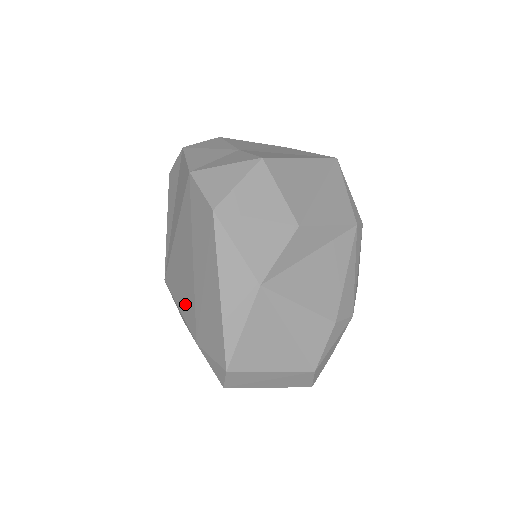
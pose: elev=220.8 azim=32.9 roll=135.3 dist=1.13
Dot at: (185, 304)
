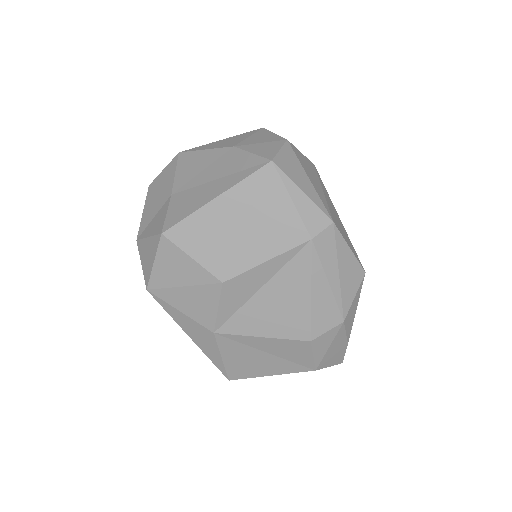
Dot at: occluded
